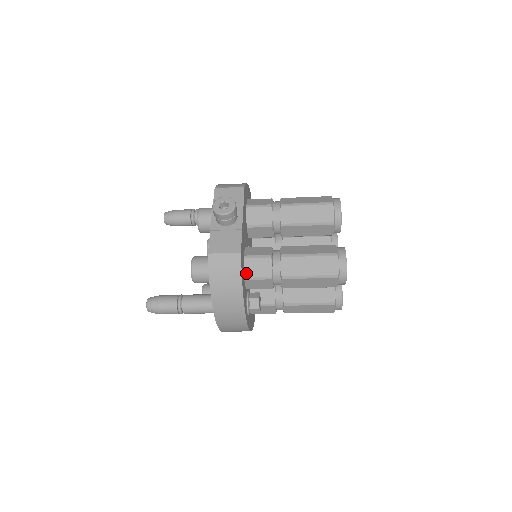
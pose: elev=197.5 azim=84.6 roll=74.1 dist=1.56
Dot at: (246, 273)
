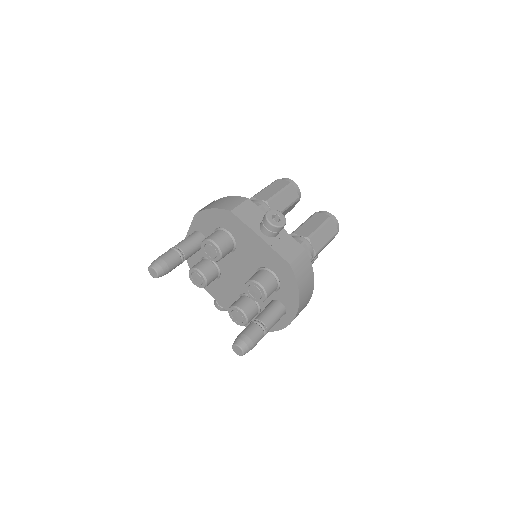
Dot at: occluded
